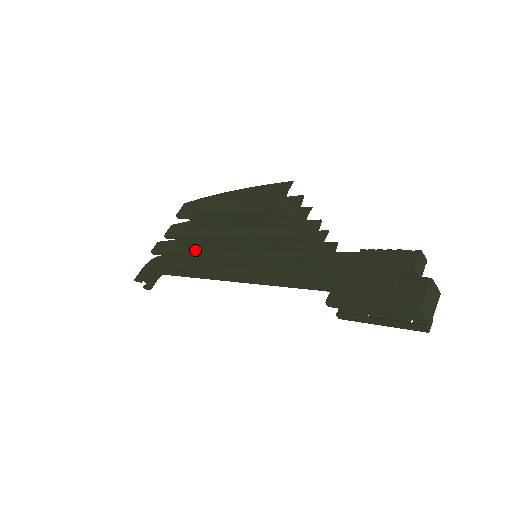
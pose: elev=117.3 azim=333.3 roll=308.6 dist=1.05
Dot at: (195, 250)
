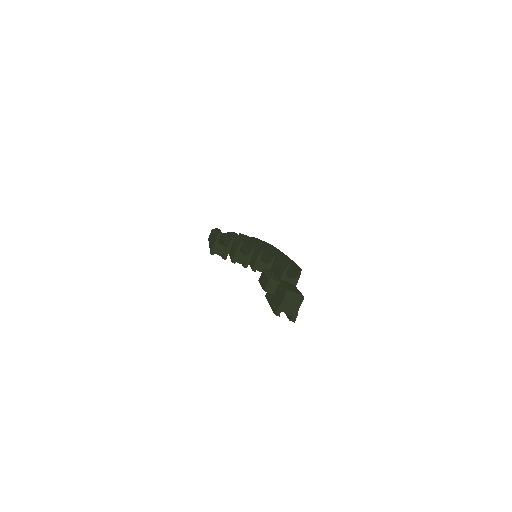
Dot at: occluded
